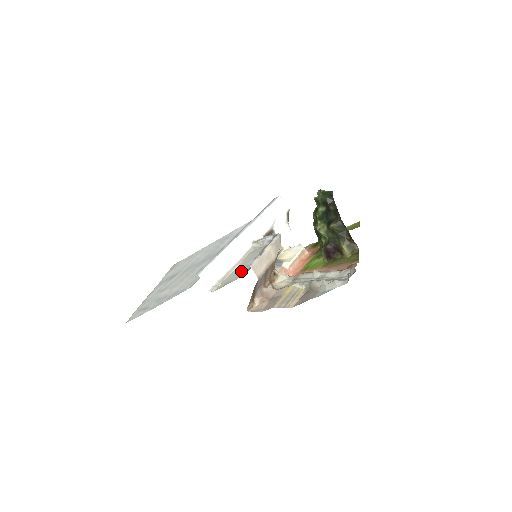
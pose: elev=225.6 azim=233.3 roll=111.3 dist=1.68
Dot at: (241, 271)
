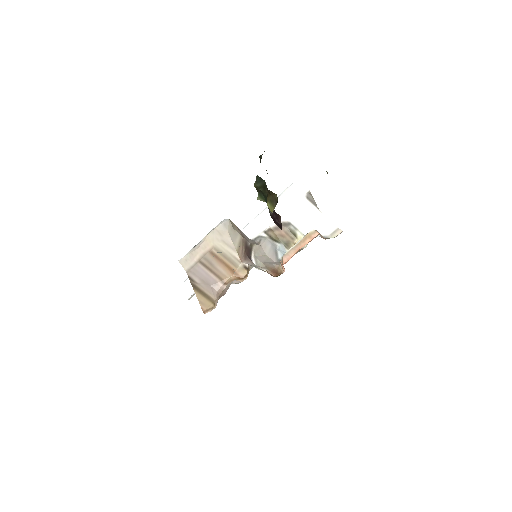
Dot at: occluded
